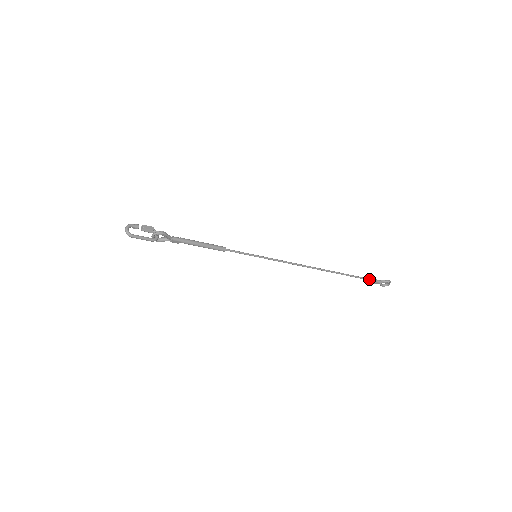
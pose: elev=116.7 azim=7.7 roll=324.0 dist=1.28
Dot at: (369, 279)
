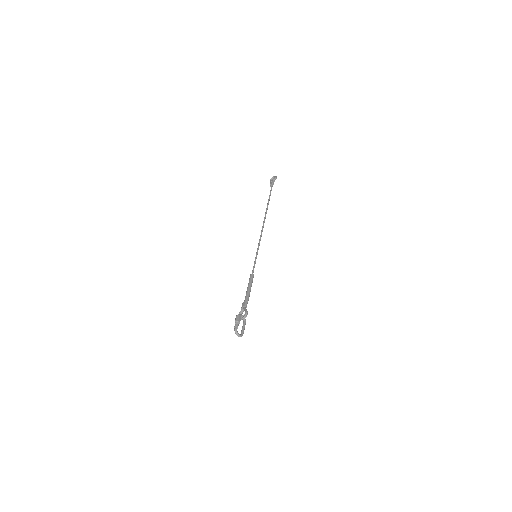
Dot at: occluded
